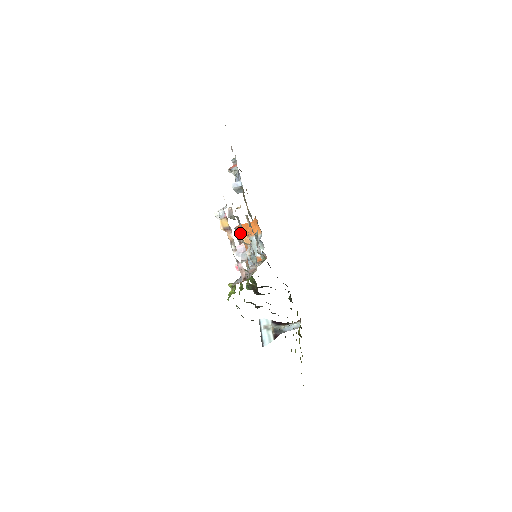
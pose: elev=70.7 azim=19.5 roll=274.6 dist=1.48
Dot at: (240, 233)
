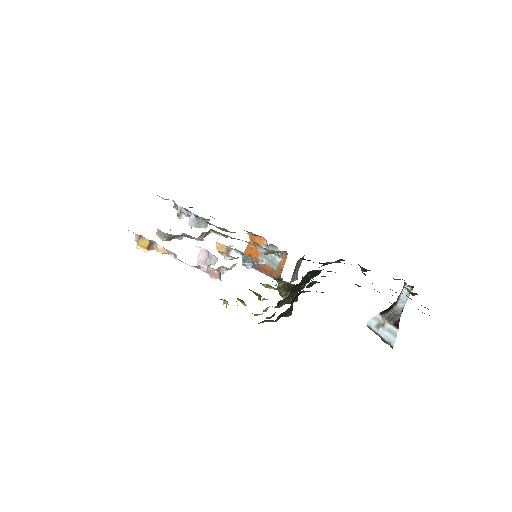
Dot at: occluded
